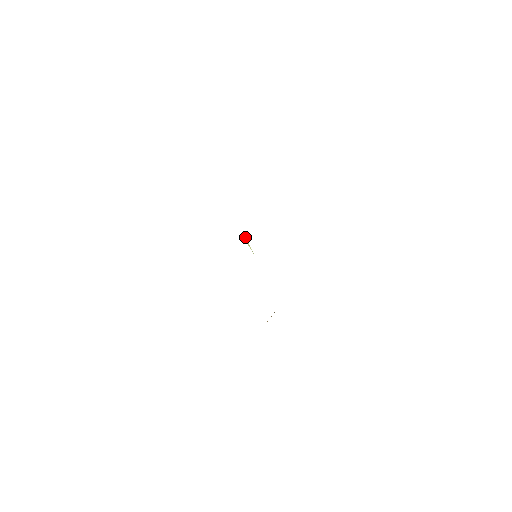
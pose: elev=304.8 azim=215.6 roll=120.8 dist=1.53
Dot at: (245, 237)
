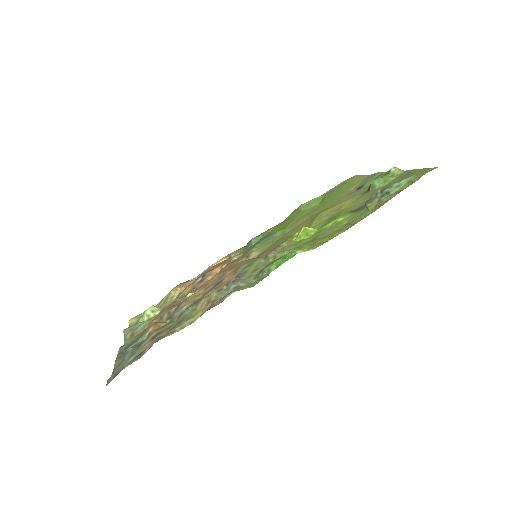
Dot at: (262, 257)
